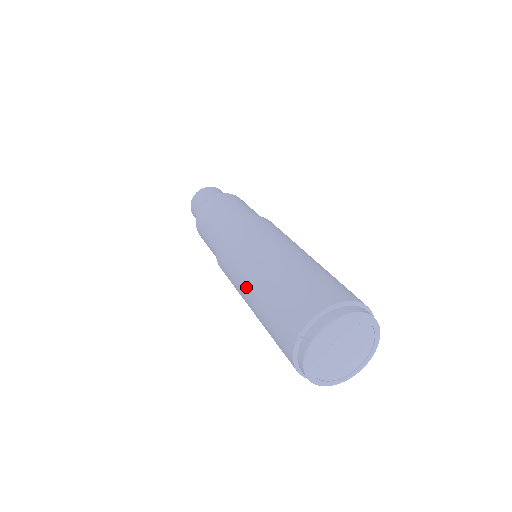
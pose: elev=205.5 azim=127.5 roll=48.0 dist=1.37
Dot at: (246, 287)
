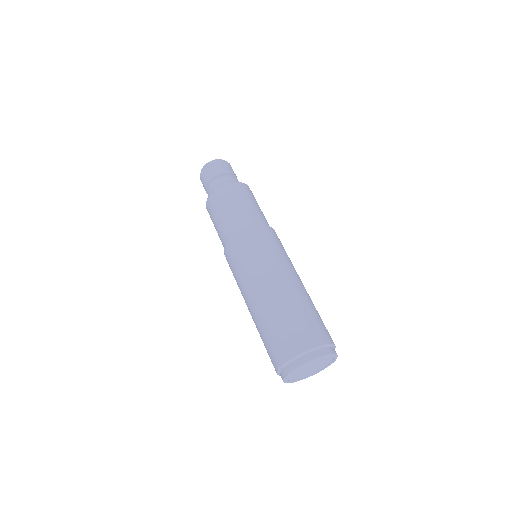
Dot at: (247, 305)
